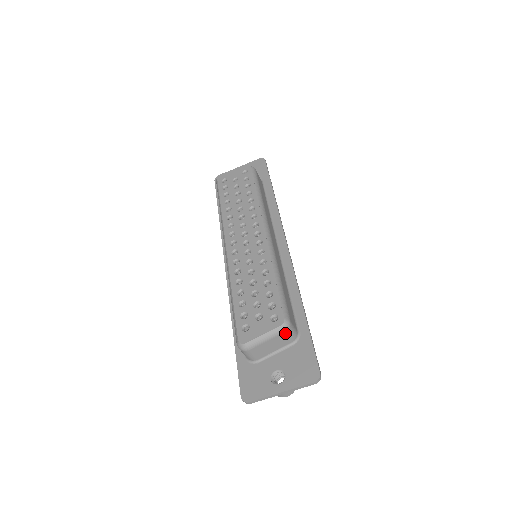
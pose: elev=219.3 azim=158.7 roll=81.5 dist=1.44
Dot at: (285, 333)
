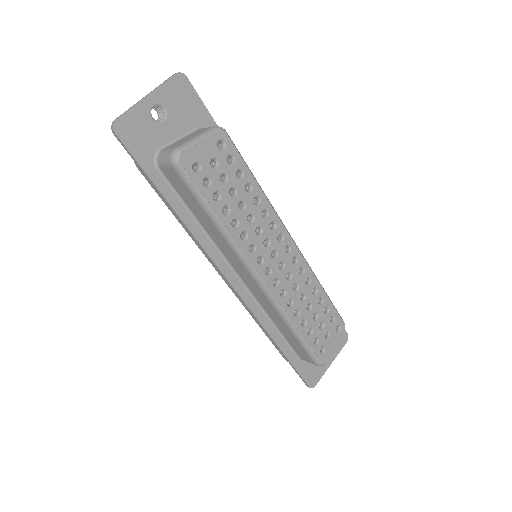
Dot at: occluded
